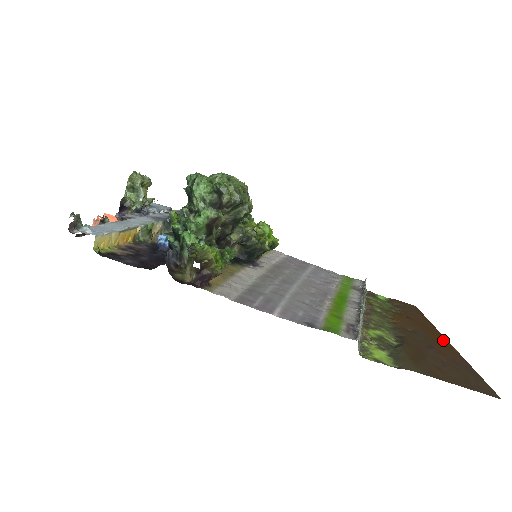
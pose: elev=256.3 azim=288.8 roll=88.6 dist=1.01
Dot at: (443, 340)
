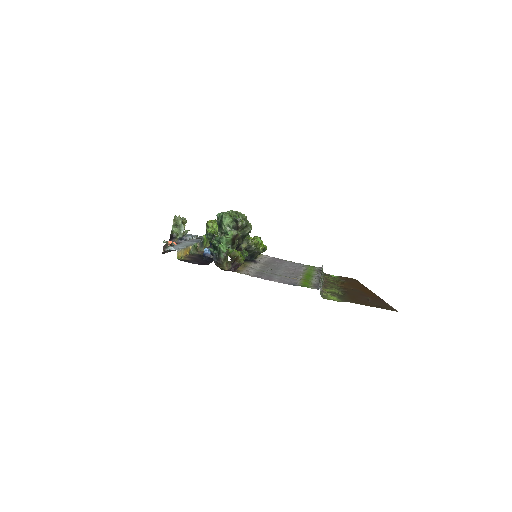
Dot at: (371, 292)
